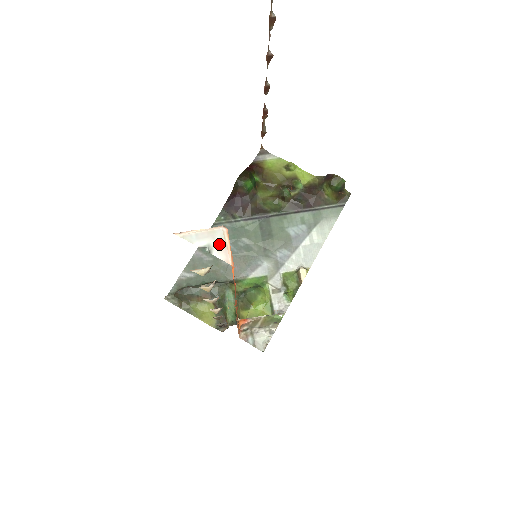
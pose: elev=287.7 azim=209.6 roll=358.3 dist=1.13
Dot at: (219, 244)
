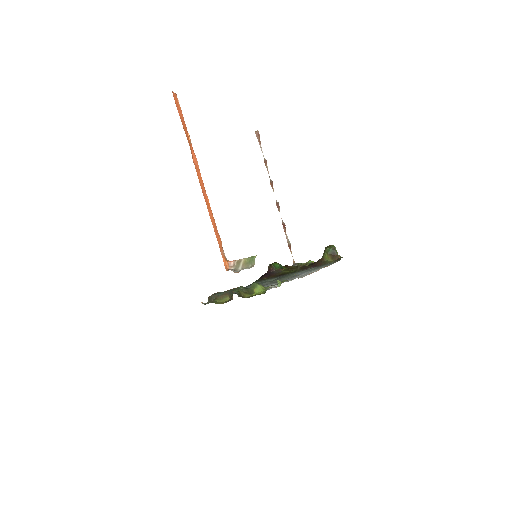
Dot at: occluded
